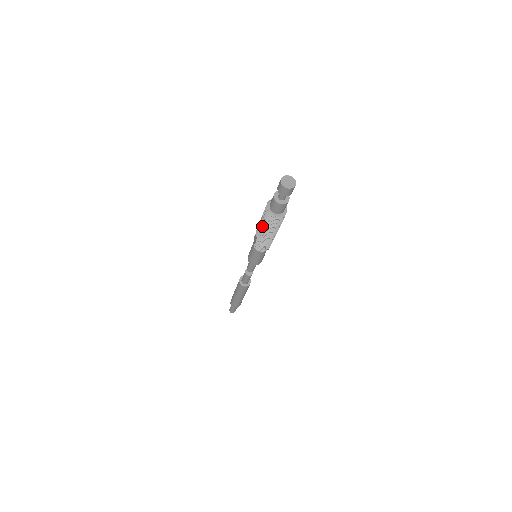
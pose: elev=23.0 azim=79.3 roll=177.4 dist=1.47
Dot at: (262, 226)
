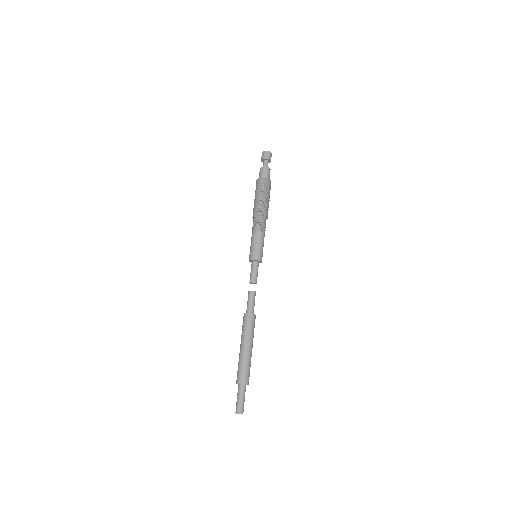
Dot at: (256, 198)
